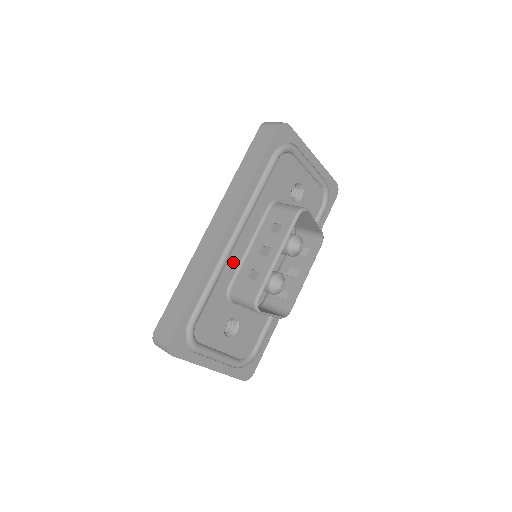
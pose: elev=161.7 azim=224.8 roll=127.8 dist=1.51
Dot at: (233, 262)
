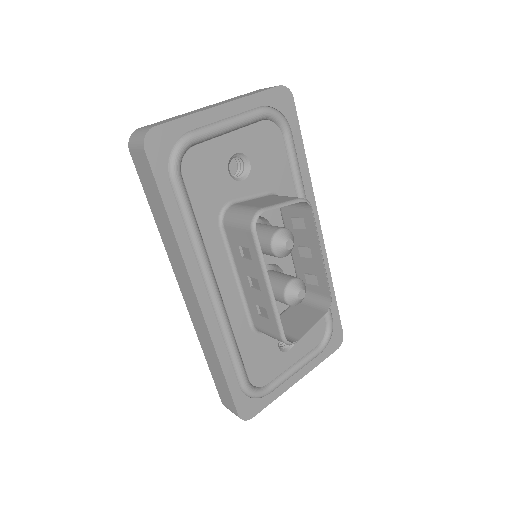
Dot at: (234, 308)
